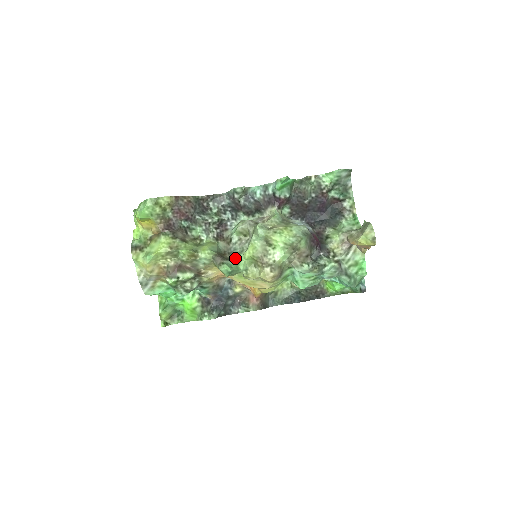
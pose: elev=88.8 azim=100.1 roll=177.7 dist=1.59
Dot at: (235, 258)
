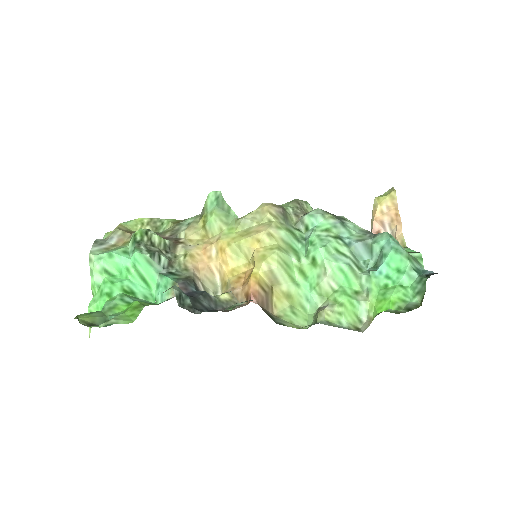
Dot at: occluded
